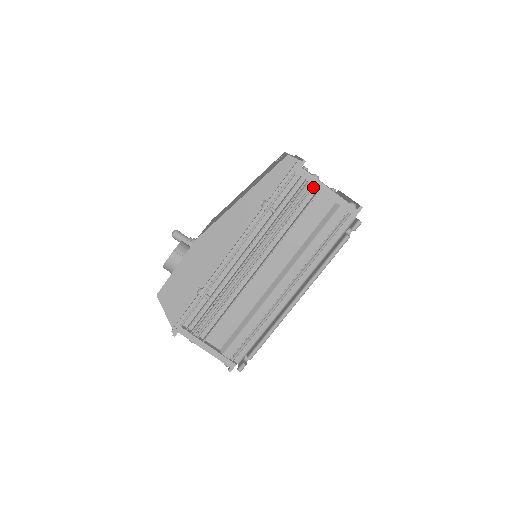
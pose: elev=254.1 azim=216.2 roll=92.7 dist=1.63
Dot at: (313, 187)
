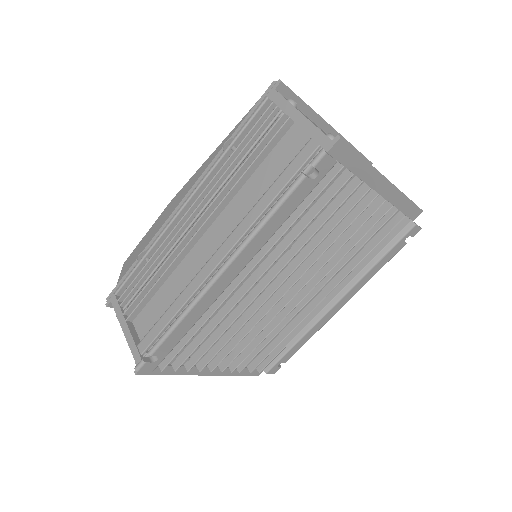
Dot at: (282, 114)
